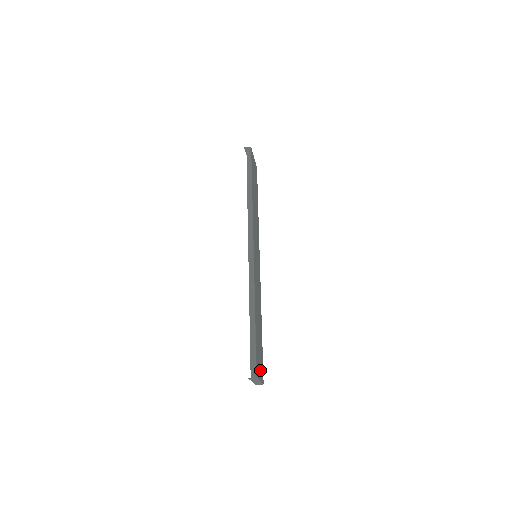
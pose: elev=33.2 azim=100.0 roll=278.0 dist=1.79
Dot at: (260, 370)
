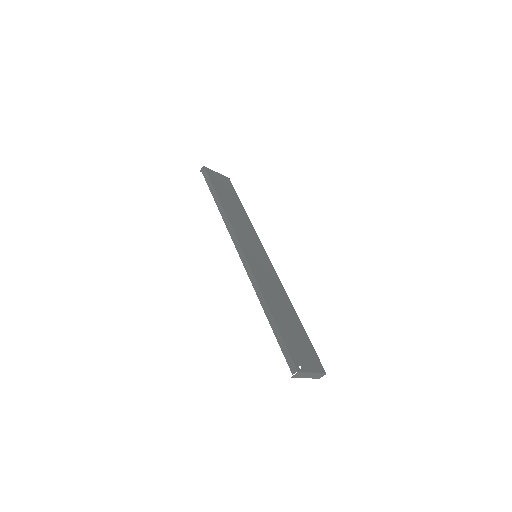
Dot at: (309, 362)
